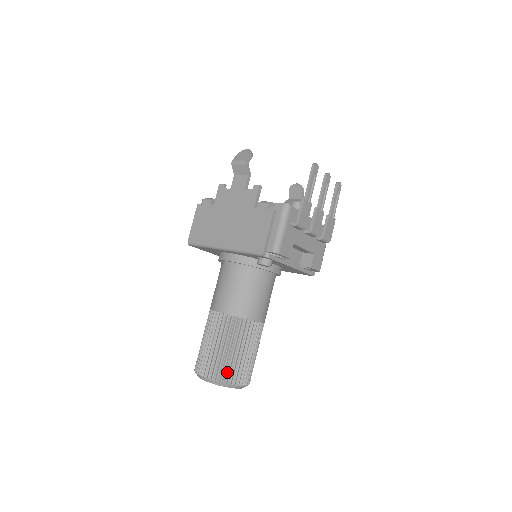
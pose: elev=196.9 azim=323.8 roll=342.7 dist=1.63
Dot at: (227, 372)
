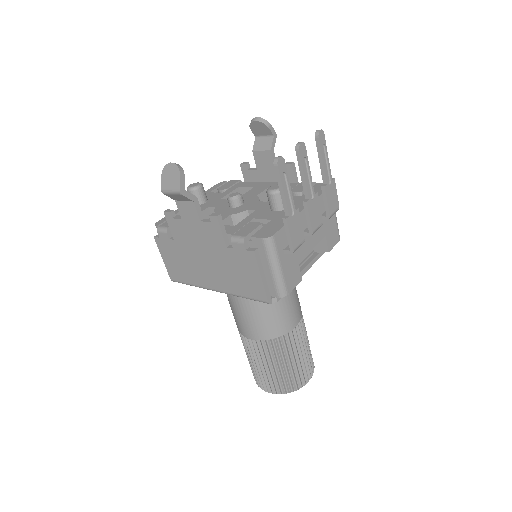
Dot at: (289, 384)
